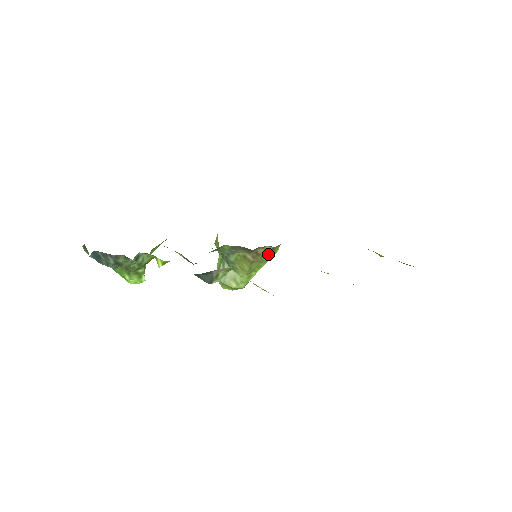
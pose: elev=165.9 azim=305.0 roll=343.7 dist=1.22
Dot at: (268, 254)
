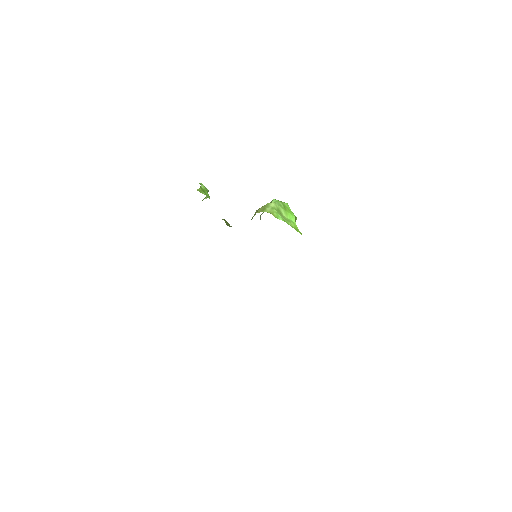
Dot at: occluded
